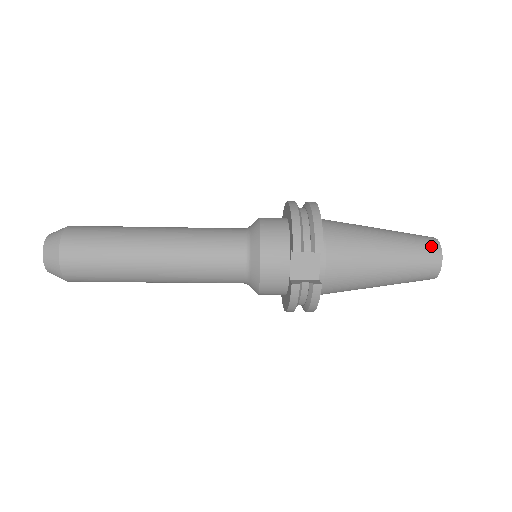
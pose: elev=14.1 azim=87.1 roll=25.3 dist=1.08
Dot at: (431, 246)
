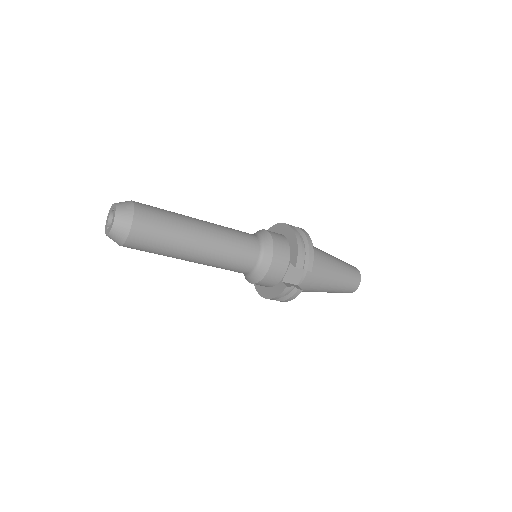
Dot at: (357, 275)
